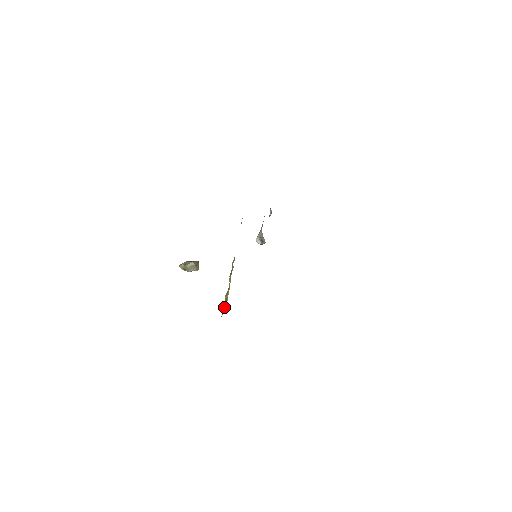
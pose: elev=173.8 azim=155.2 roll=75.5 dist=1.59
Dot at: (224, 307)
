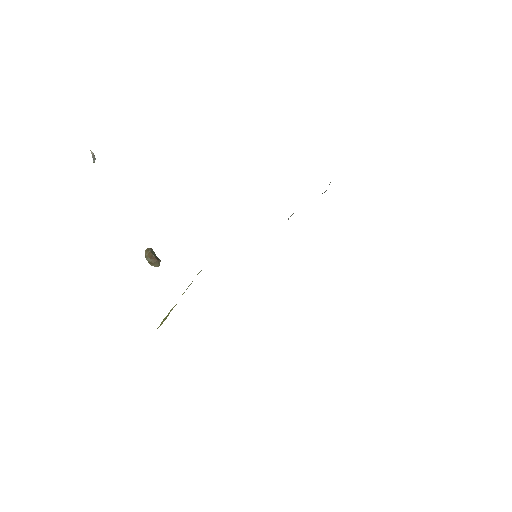
Dot at: (161, 323)
